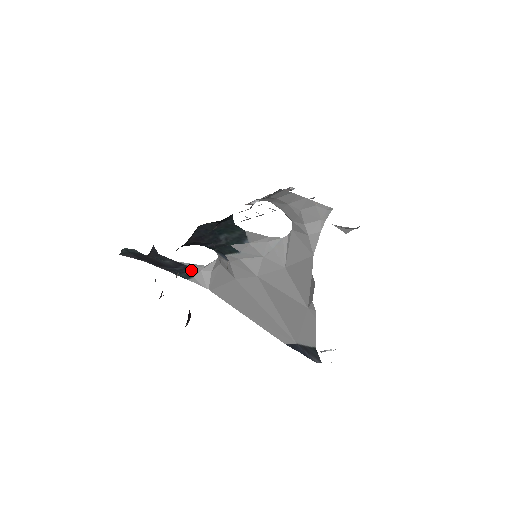
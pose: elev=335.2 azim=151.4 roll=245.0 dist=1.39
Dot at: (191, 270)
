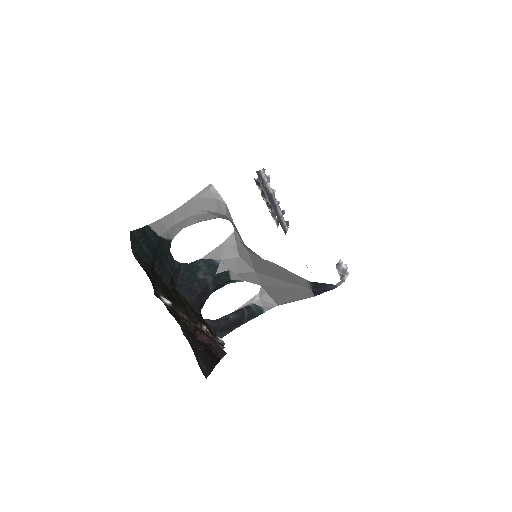
Dot at: (254, 306)
